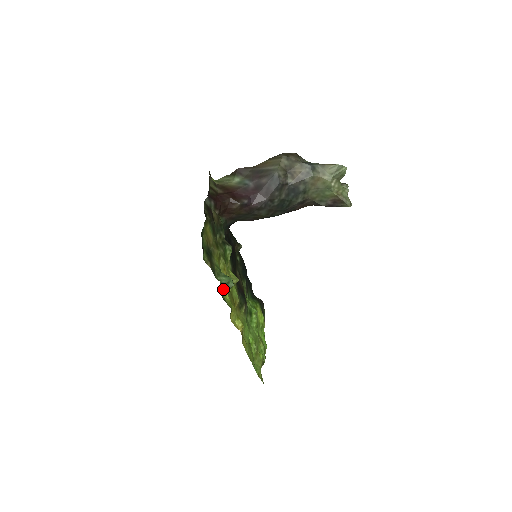
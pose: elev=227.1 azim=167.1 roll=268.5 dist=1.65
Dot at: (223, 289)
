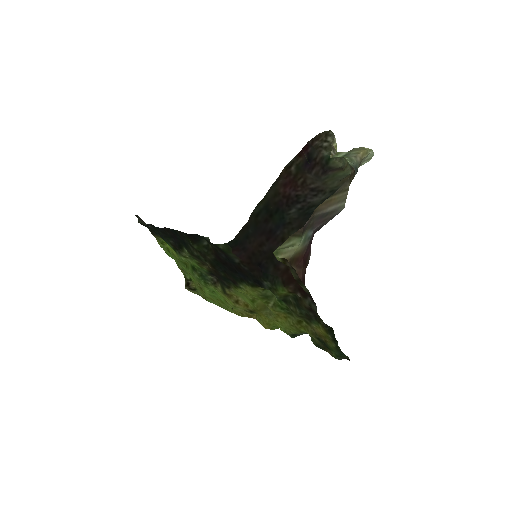
Dot at: (293, 334)
